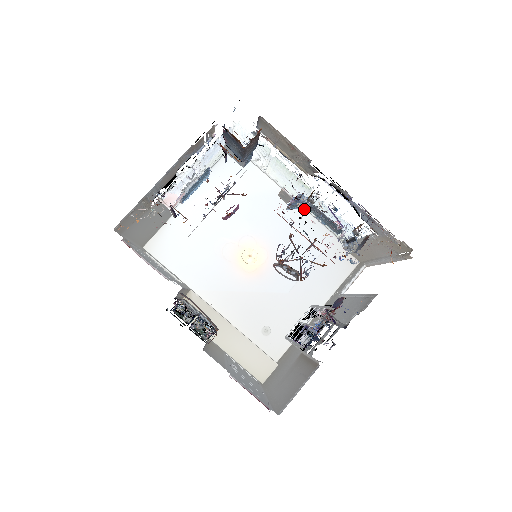
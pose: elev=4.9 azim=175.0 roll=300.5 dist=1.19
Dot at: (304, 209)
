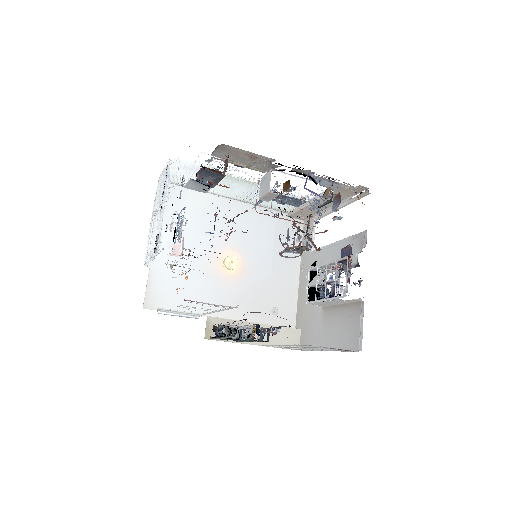
Dot at: (245, 203)
